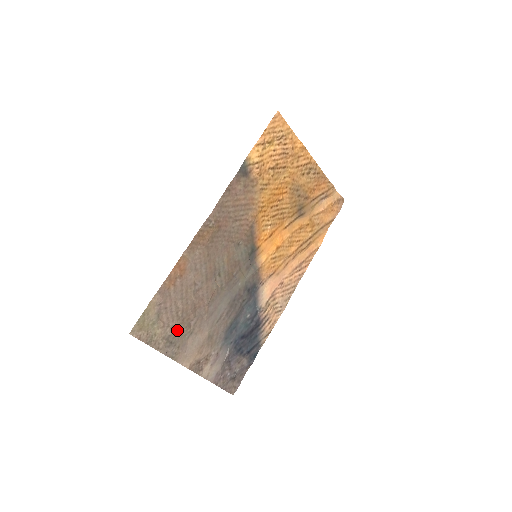
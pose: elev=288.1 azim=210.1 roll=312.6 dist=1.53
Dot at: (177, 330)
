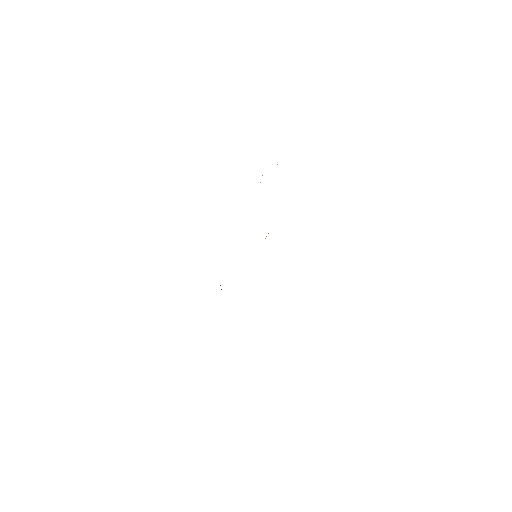
Dot at: occluded
